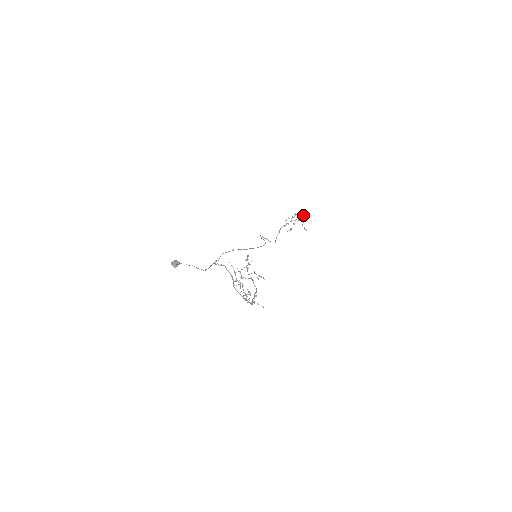
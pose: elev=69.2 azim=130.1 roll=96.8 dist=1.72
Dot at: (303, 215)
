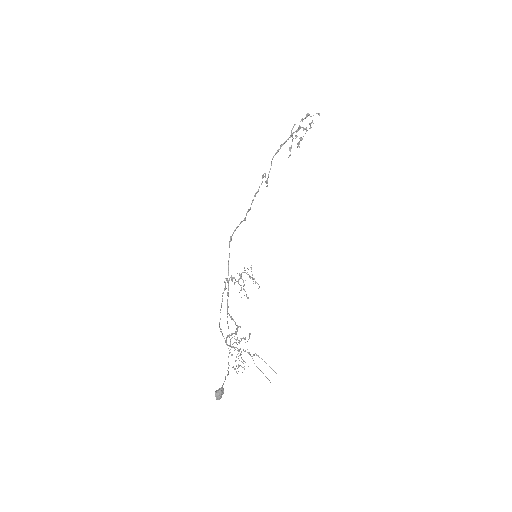
Dot at: occluded
